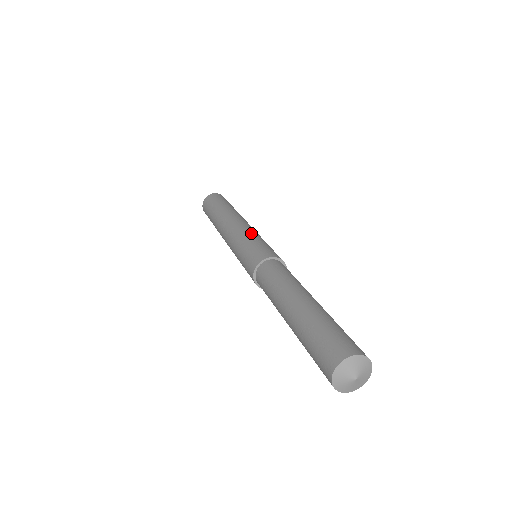
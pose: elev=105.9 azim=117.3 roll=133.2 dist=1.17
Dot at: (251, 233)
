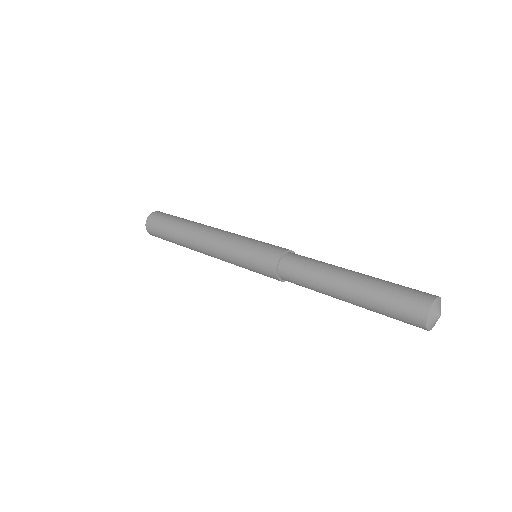
Dot at: (236, 242)
